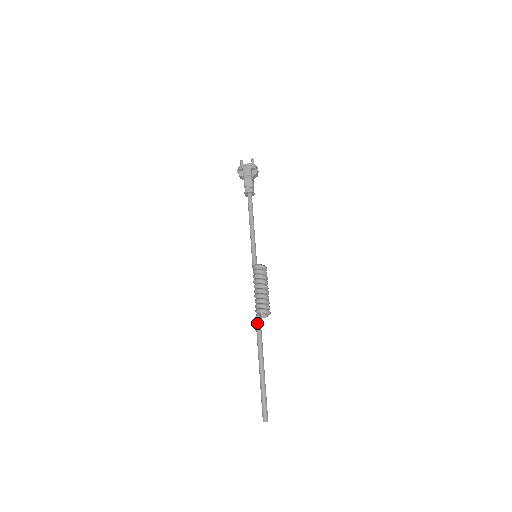
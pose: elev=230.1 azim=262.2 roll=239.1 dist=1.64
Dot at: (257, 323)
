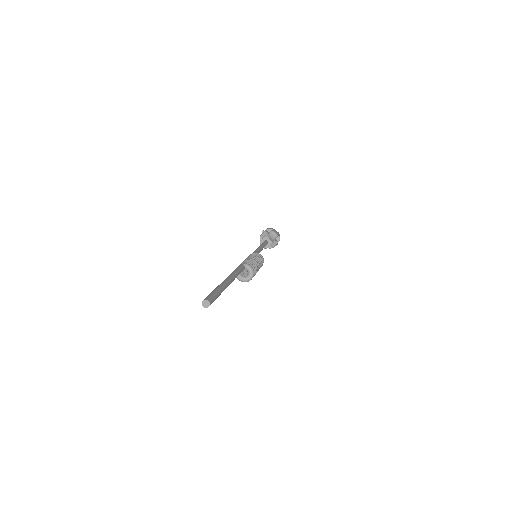
Dot at: (241, 266)
